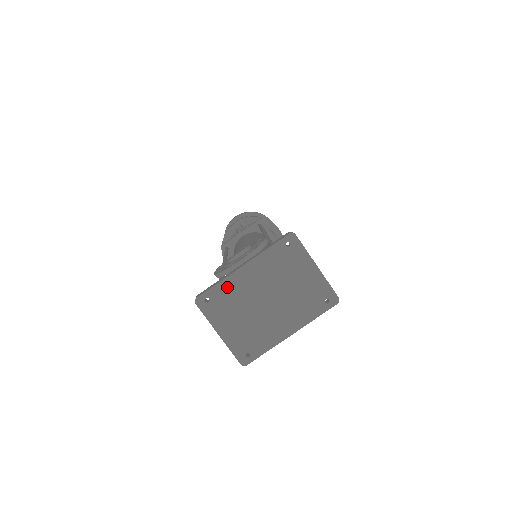
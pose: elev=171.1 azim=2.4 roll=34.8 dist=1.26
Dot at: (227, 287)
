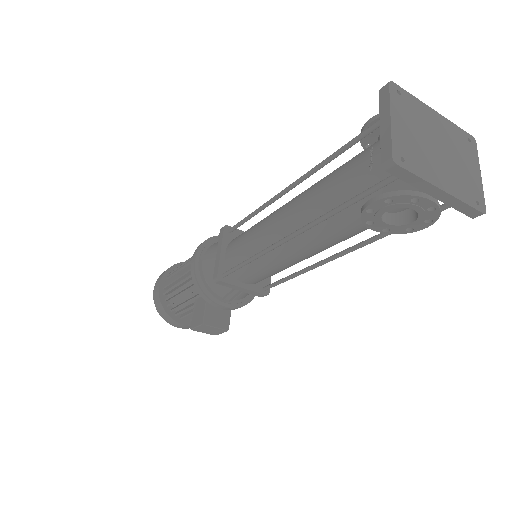
Dot at: (417, 105)
